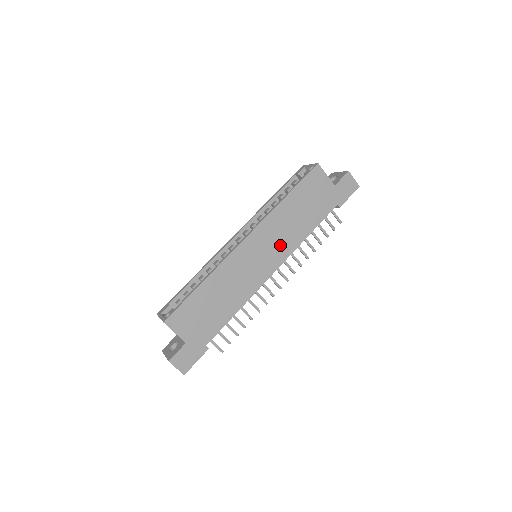
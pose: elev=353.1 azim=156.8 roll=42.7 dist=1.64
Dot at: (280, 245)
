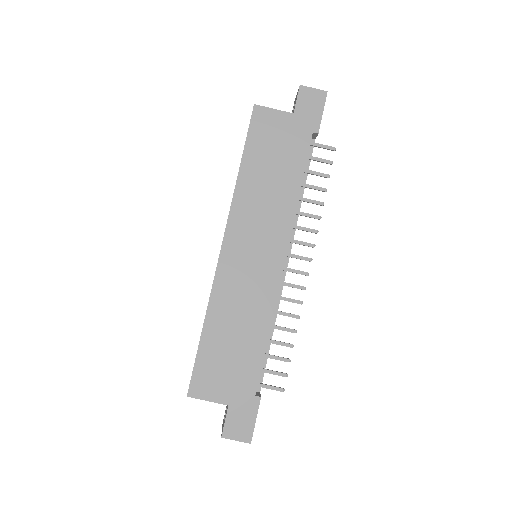
Dot at: (270, 226)
